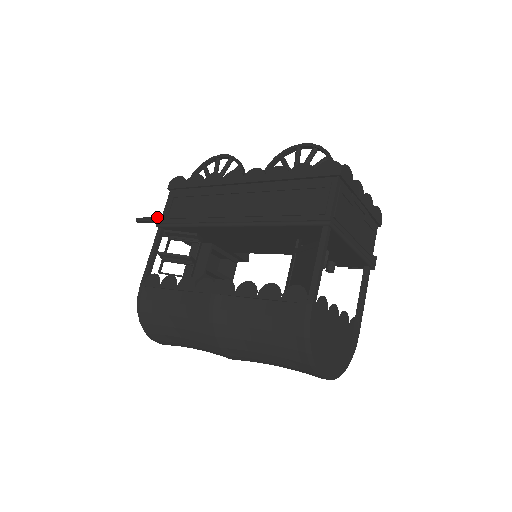
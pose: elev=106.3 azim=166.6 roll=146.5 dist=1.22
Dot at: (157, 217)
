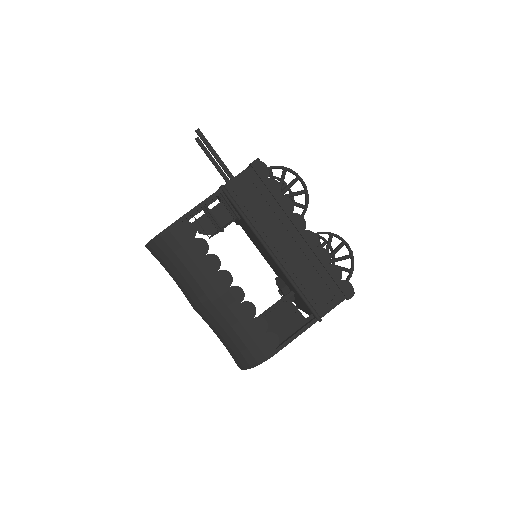
Dot at: occluded
